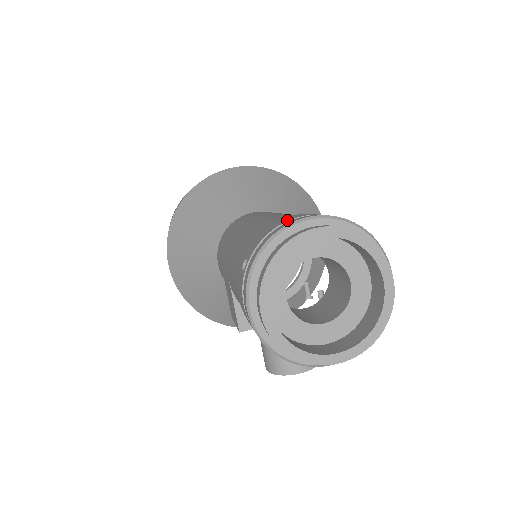
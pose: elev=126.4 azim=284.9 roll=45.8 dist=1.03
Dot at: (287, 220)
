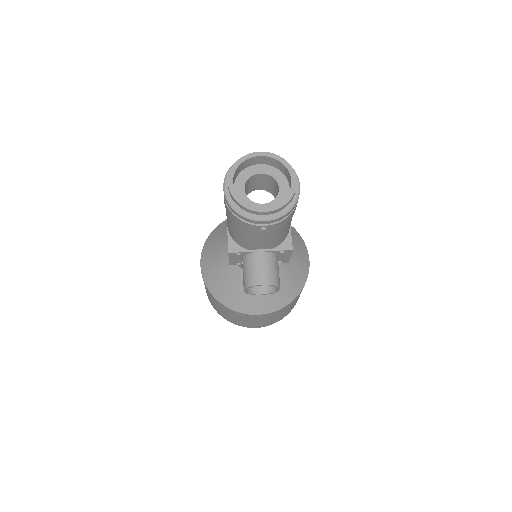
Dot at: occluded
